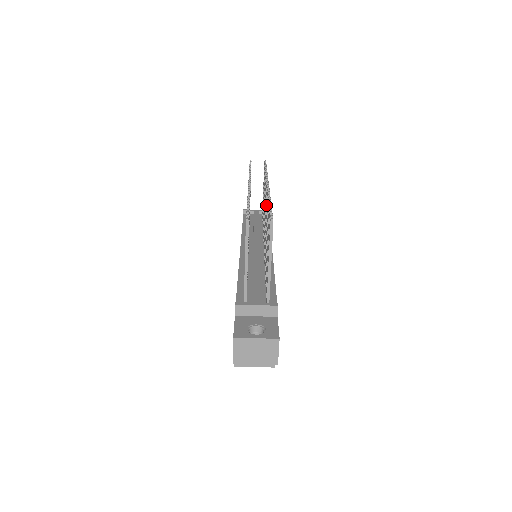
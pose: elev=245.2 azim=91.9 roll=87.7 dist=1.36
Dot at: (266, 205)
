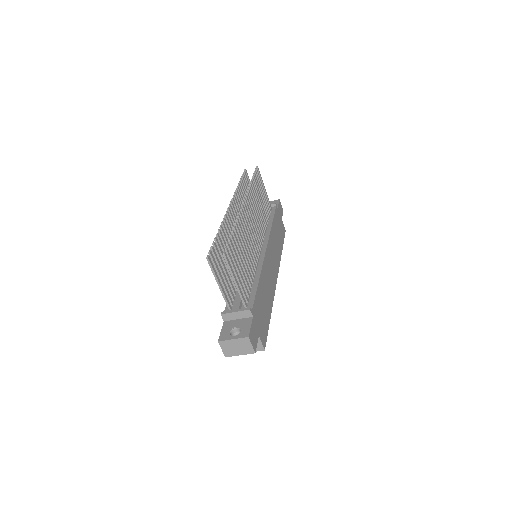
Dot at: occluded
